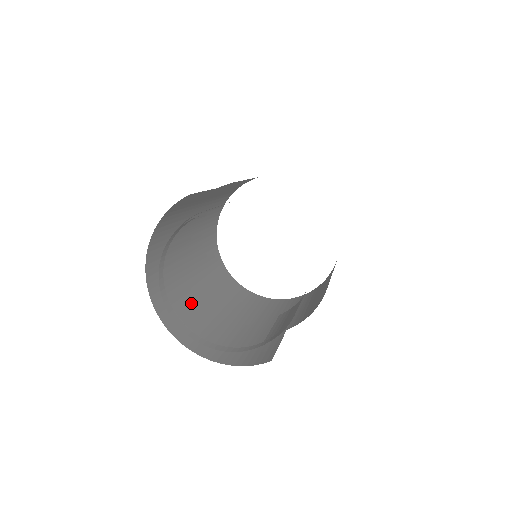
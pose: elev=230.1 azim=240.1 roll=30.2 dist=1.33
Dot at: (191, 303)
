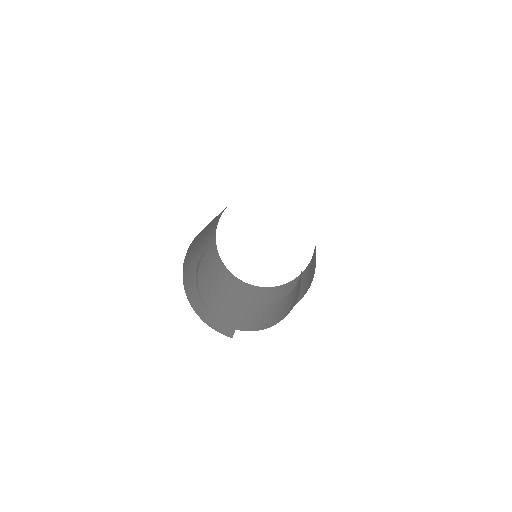
Dot at: (196, 257)
